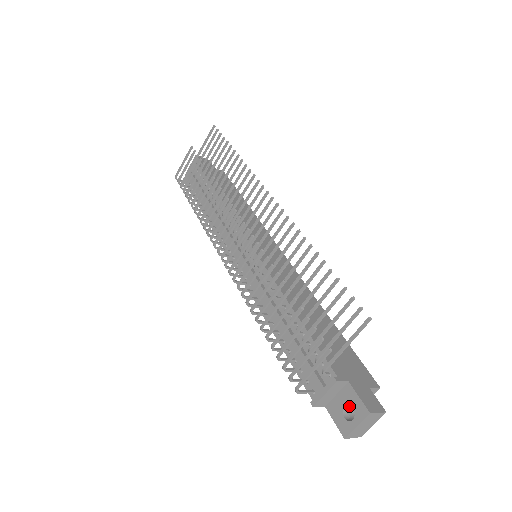
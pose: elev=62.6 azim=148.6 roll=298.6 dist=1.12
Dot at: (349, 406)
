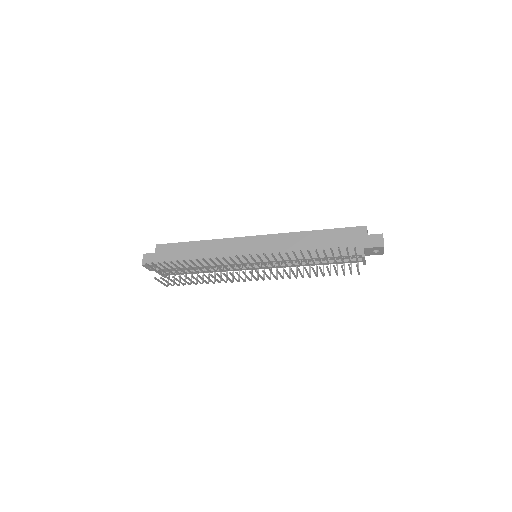
Dot at: (372, 249)
